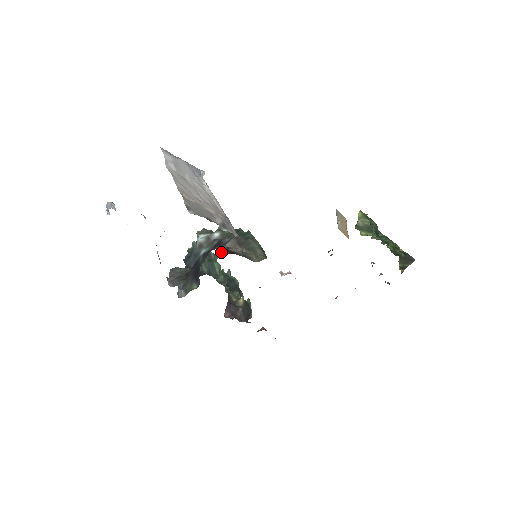
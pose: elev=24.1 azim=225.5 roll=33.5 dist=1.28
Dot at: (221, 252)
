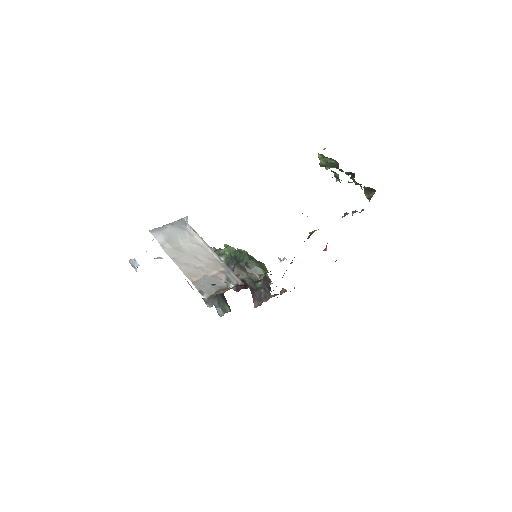
Dot at: (234, 289)
